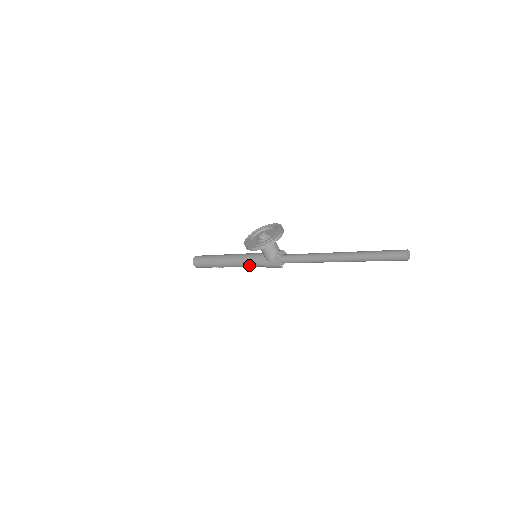
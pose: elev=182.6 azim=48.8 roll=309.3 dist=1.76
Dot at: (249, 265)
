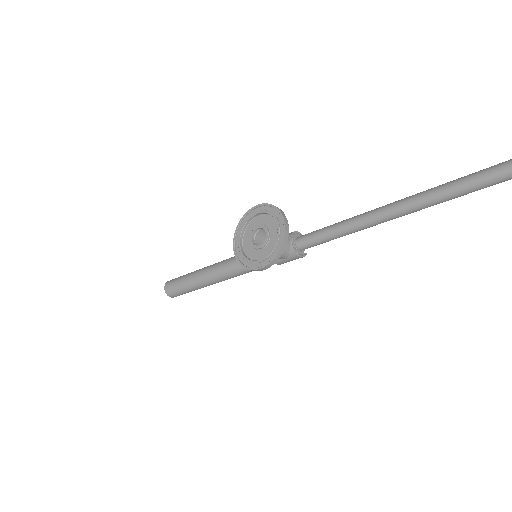
Dot at: occluded
